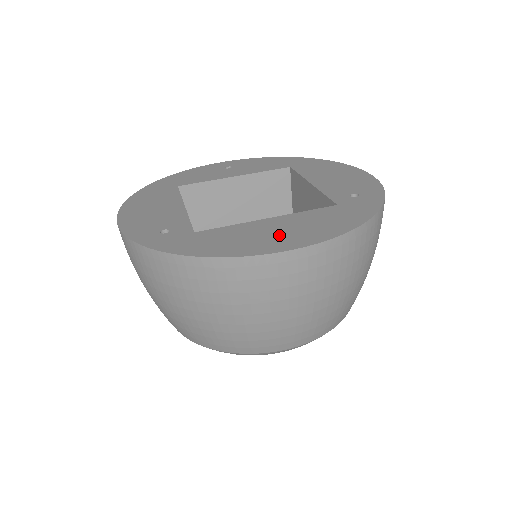
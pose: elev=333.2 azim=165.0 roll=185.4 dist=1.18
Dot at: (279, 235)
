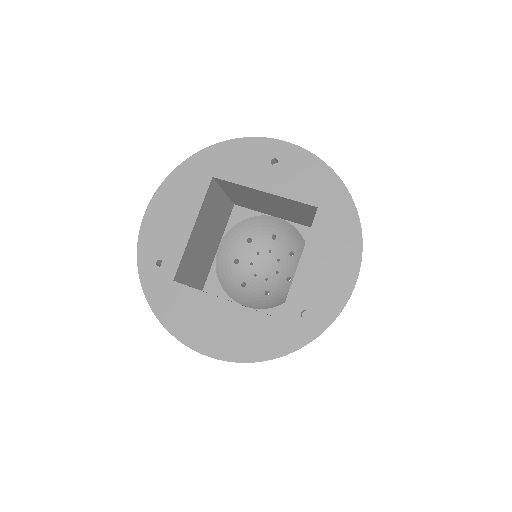
Dot at: (211, 330)
